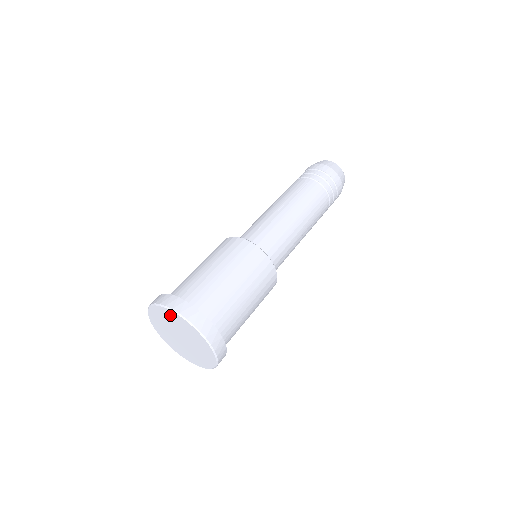
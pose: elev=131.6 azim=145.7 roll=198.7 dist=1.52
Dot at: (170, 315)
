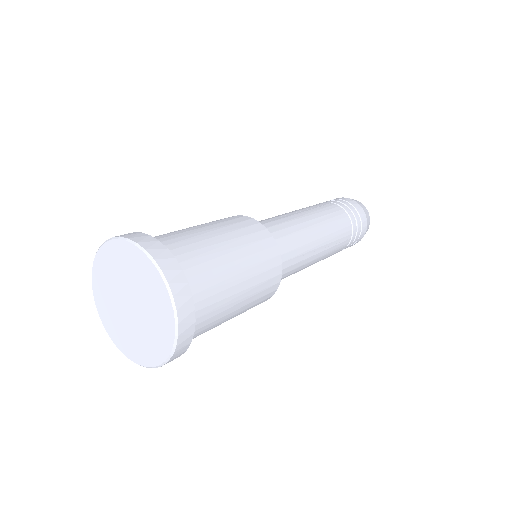
Dot at: (123, 253)
